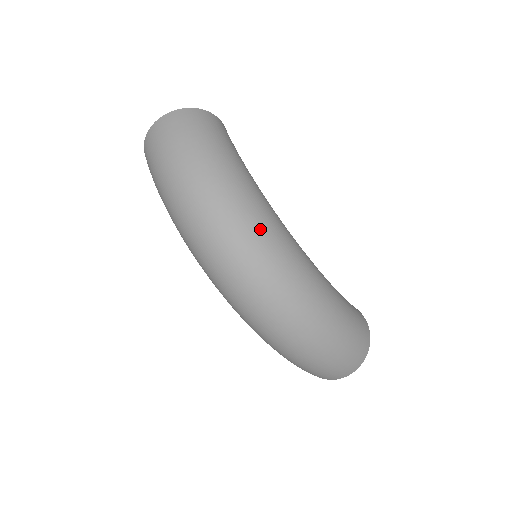
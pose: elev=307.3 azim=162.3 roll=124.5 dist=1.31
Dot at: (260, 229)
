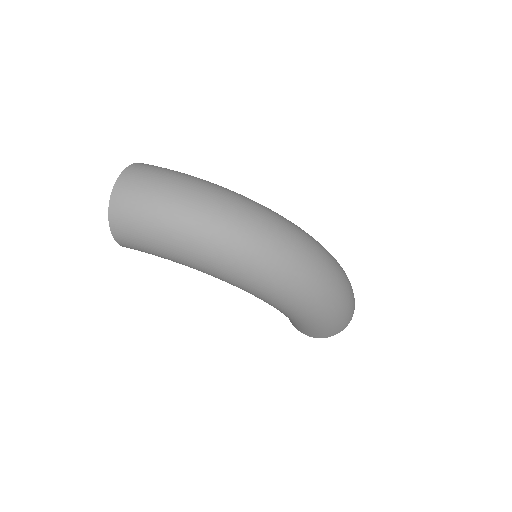
Dot at: (271, 212)
